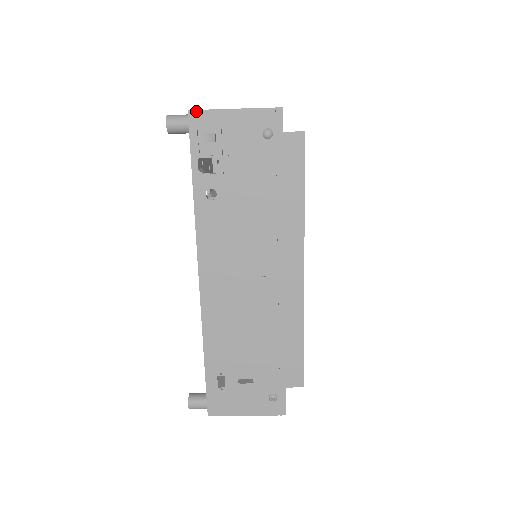
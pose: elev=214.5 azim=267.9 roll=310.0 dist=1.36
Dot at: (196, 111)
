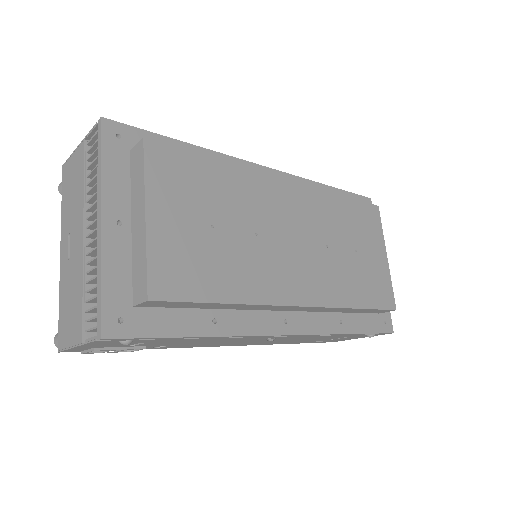
Dot at: (62, 351)
